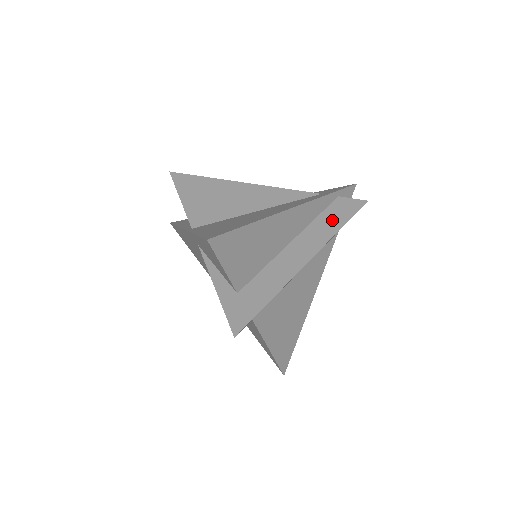
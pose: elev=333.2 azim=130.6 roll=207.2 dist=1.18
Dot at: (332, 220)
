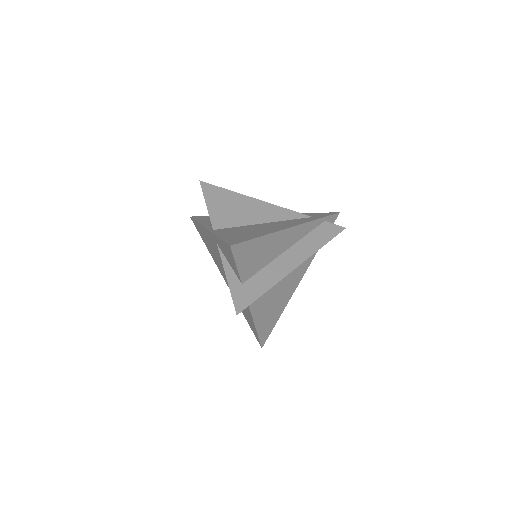
Dot at: (317, 239)
